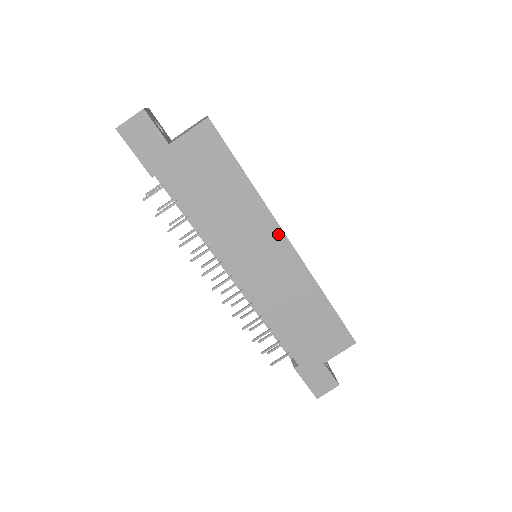
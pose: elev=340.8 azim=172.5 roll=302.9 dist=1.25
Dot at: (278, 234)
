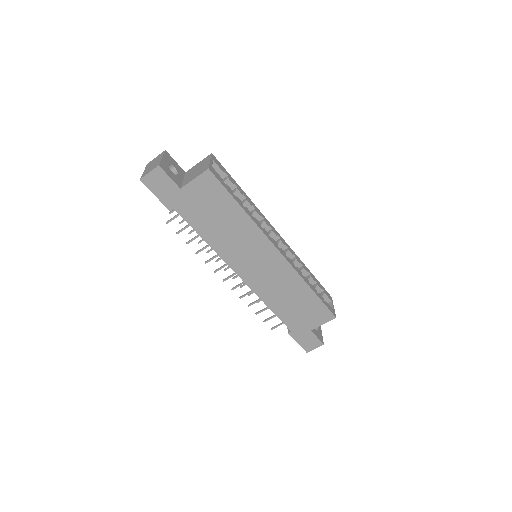
Dot at: (269, 246)
